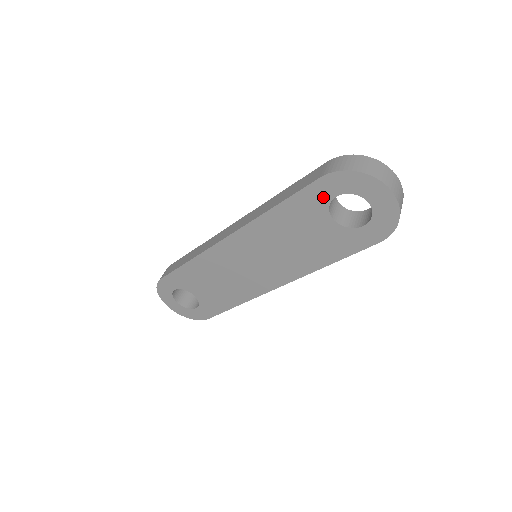
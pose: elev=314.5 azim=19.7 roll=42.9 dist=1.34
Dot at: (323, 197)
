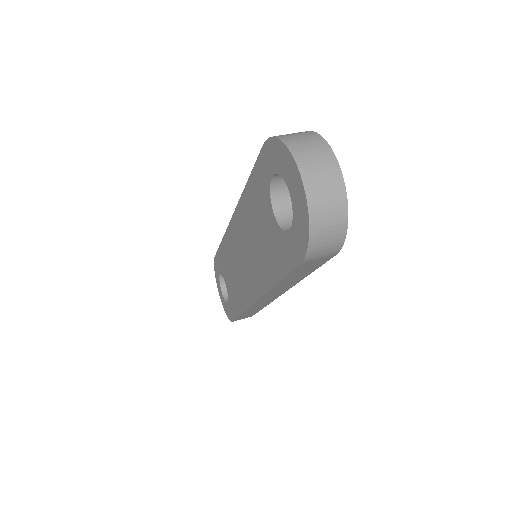
Dot at: (266, 176)
